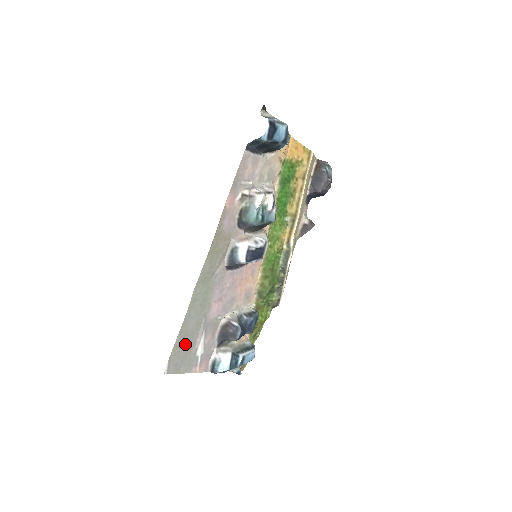
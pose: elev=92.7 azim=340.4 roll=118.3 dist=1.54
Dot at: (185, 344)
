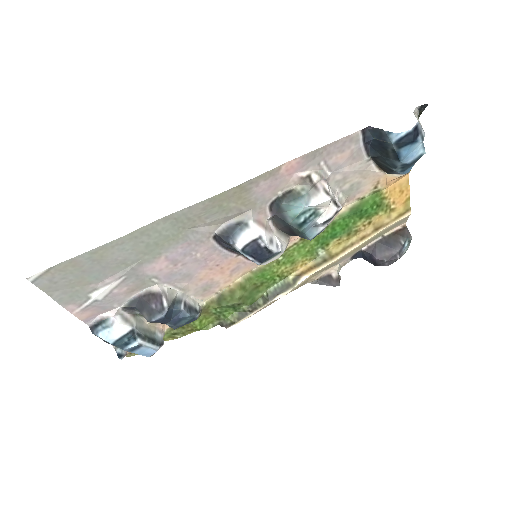
Dot at: (87, 270)
